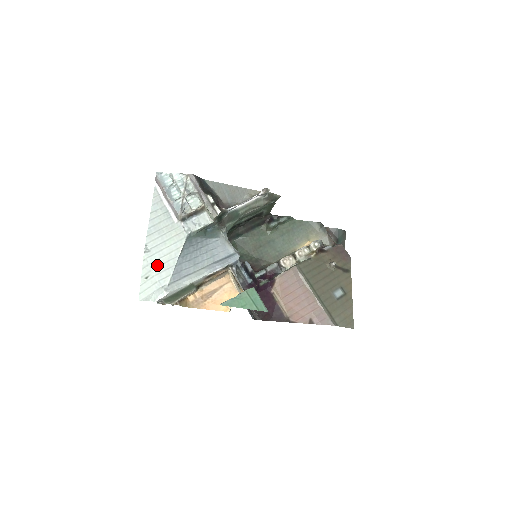
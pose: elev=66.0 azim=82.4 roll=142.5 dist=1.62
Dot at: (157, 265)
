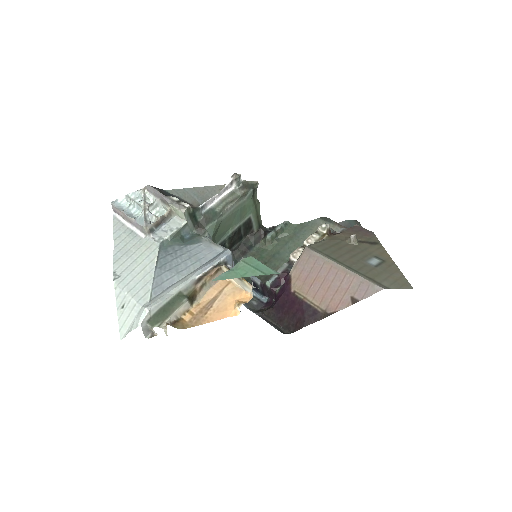
Dot at: (131, 287)
